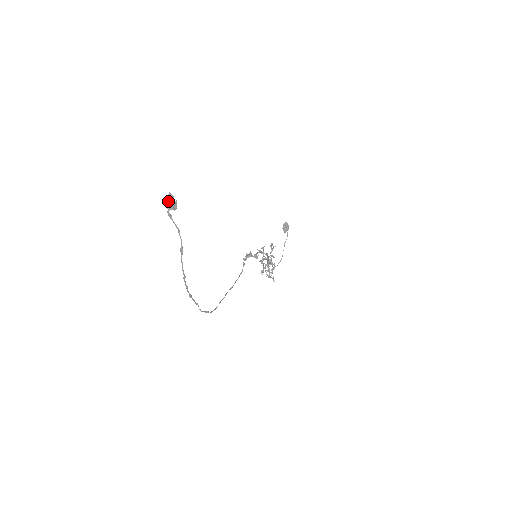
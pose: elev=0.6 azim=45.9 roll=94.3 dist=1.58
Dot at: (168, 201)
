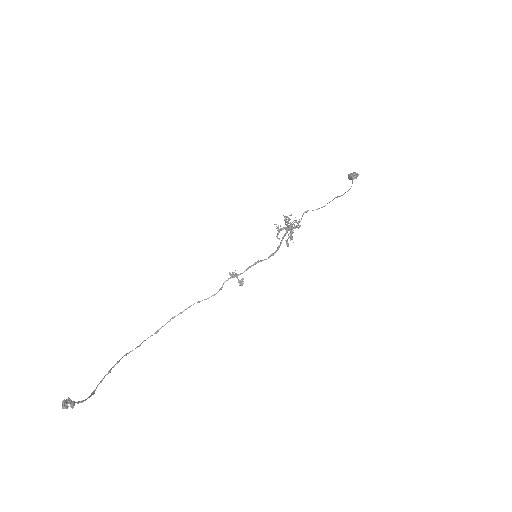
Dot at: (64, 403)
